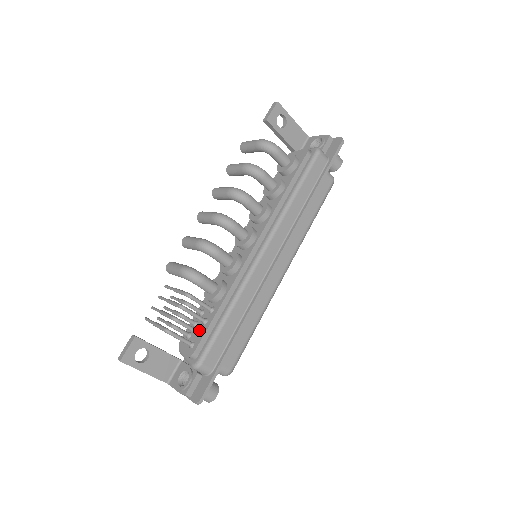
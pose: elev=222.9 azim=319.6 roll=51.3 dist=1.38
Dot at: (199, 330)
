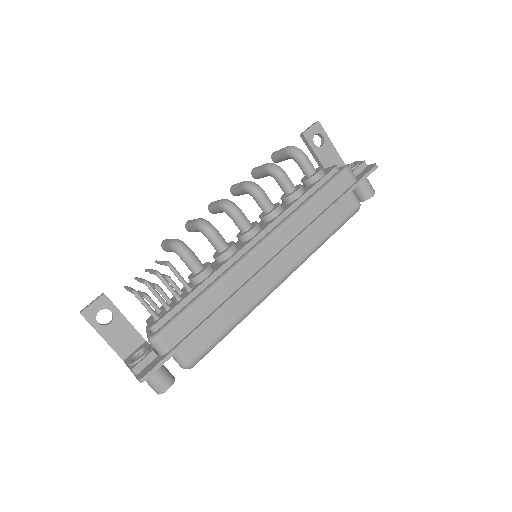
Dot at: (170, 305)
